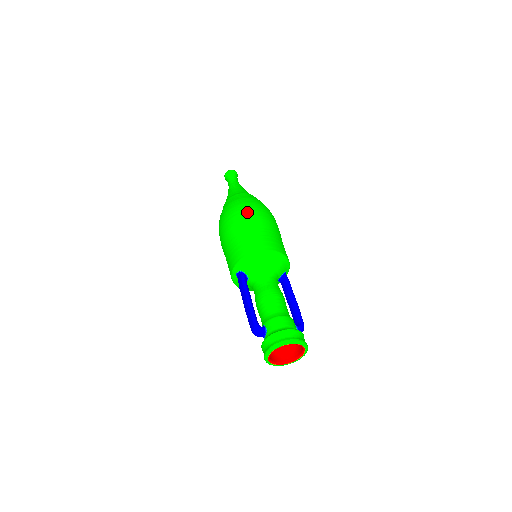
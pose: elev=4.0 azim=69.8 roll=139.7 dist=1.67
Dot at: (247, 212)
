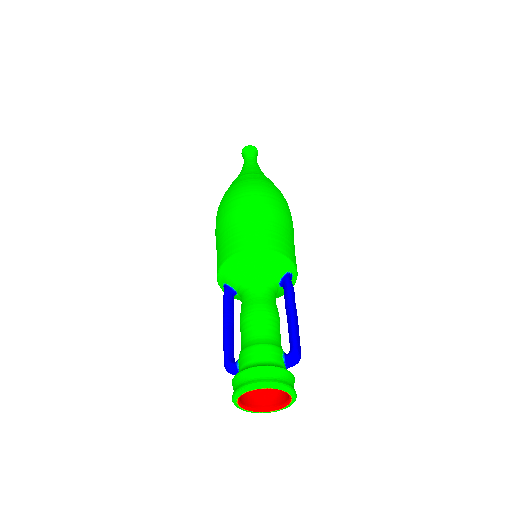
Dot at: (232, 202)
